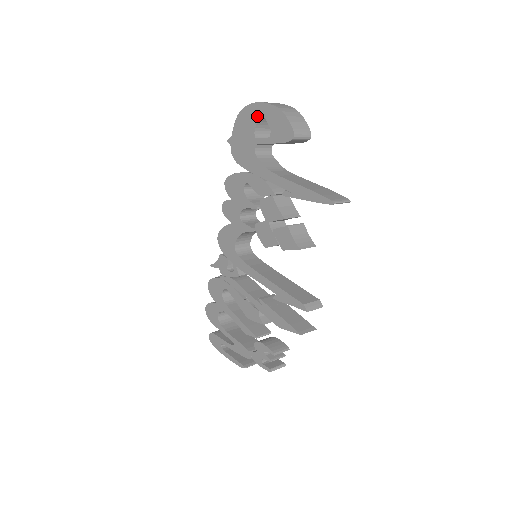
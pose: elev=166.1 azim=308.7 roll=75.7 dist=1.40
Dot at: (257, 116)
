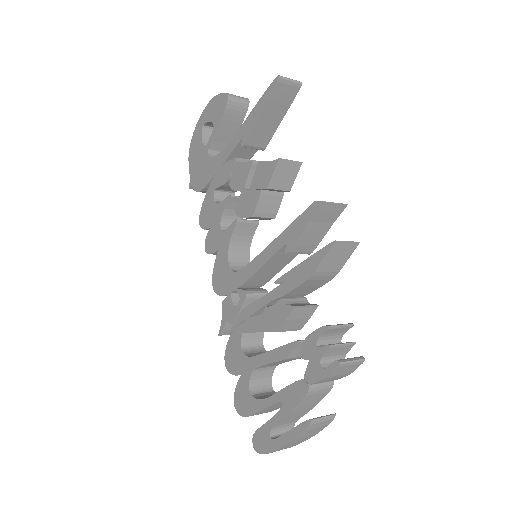
Dot at: (200, 132)
